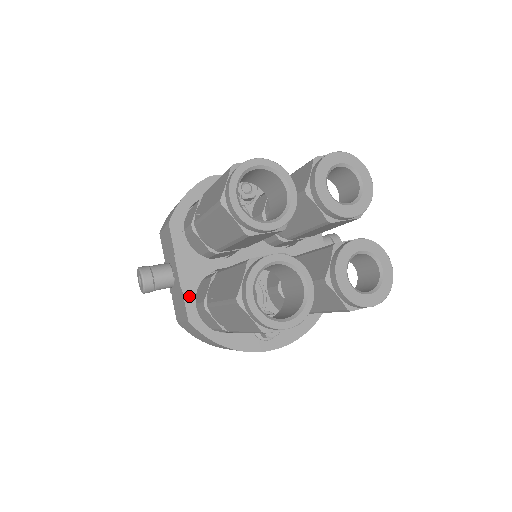
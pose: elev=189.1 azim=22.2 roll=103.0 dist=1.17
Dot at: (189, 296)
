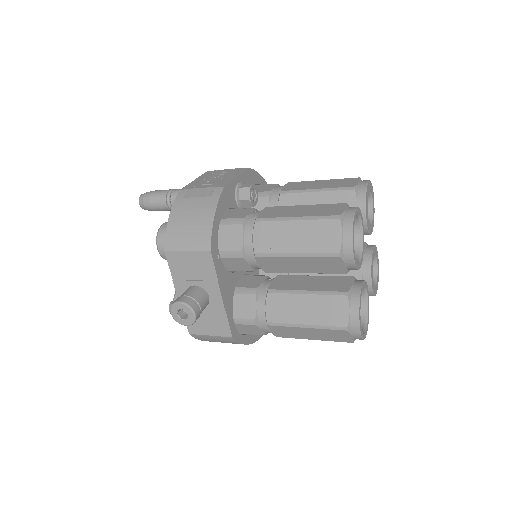
Dot at: (230, 315)
